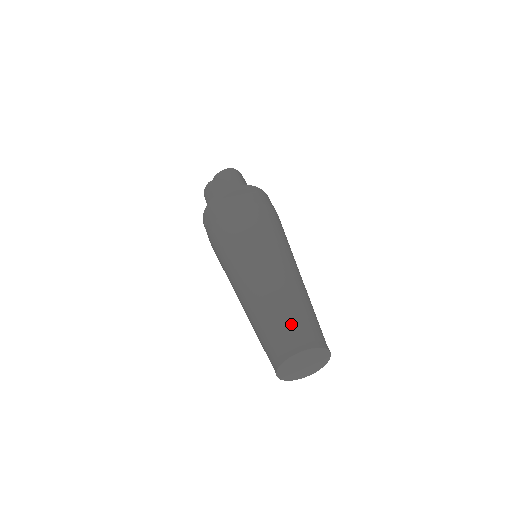
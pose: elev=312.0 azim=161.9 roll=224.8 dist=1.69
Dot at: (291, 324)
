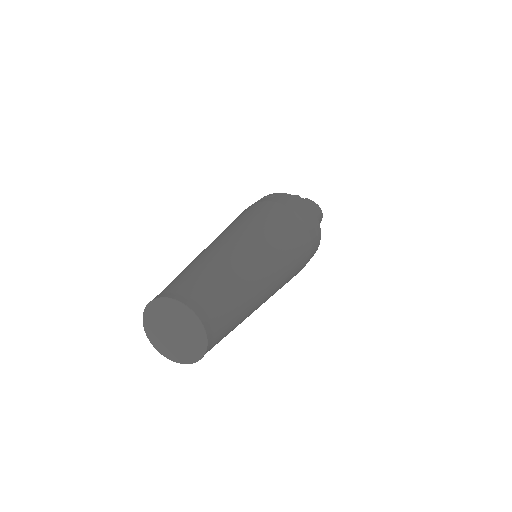
Dot at: (219, 295)
